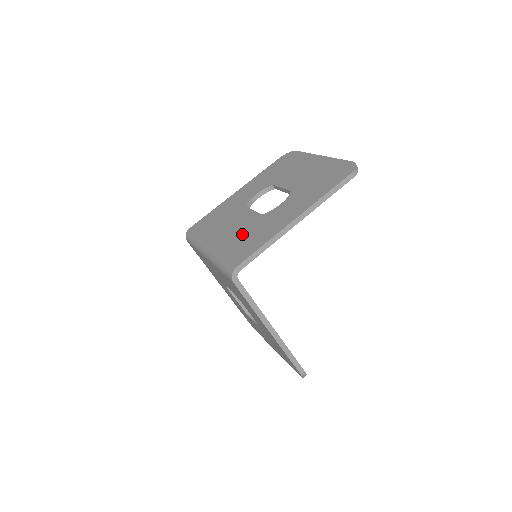
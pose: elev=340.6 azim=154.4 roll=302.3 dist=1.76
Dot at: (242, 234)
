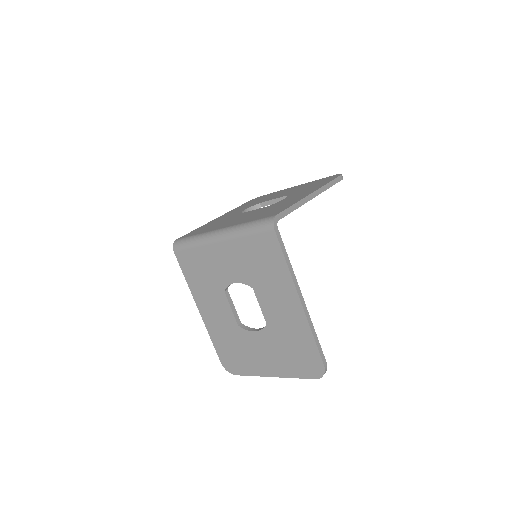
Dot at: (258, 213)
